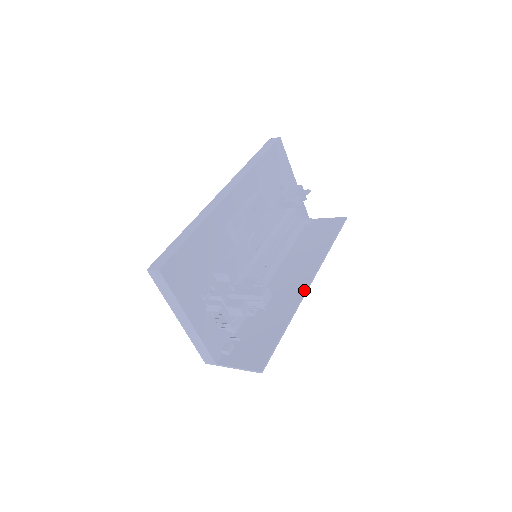
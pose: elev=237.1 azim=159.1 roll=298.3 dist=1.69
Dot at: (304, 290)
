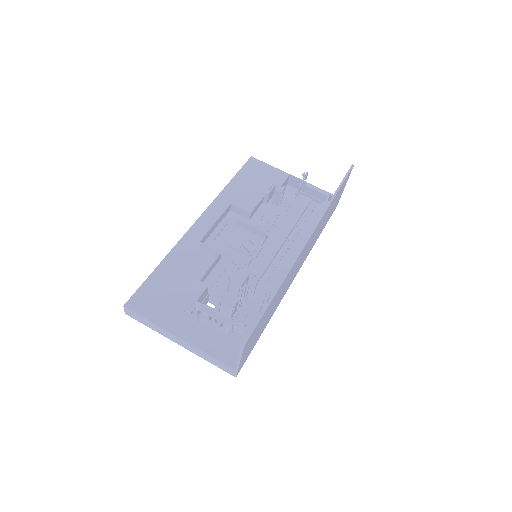
Dot at: (299, 251)
